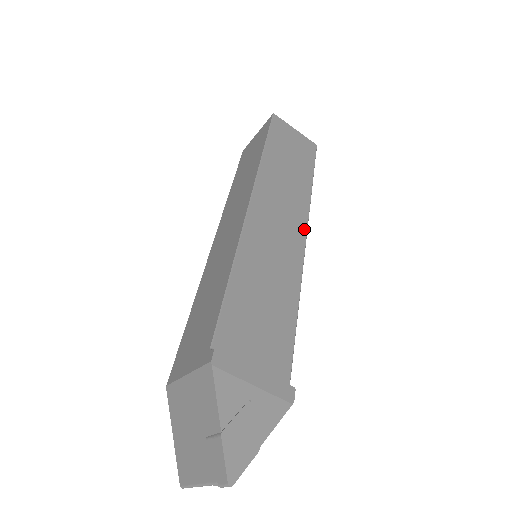
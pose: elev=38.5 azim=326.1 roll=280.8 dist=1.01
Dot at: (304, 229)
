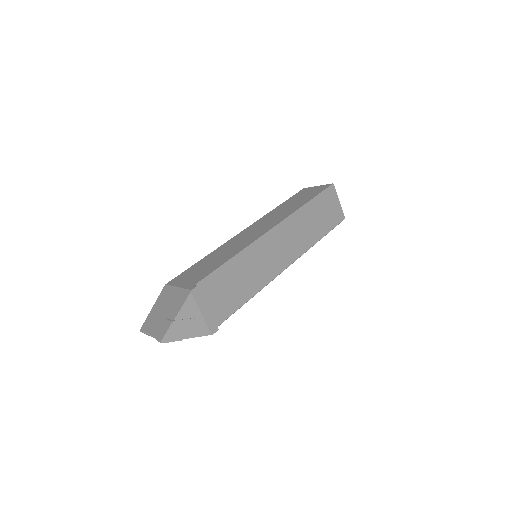
Dot at: (291, 261)
